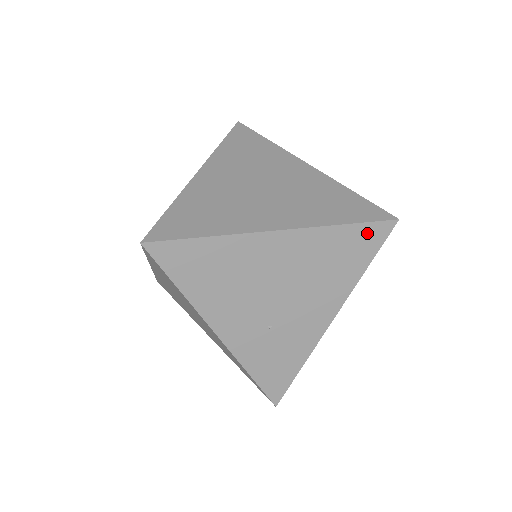
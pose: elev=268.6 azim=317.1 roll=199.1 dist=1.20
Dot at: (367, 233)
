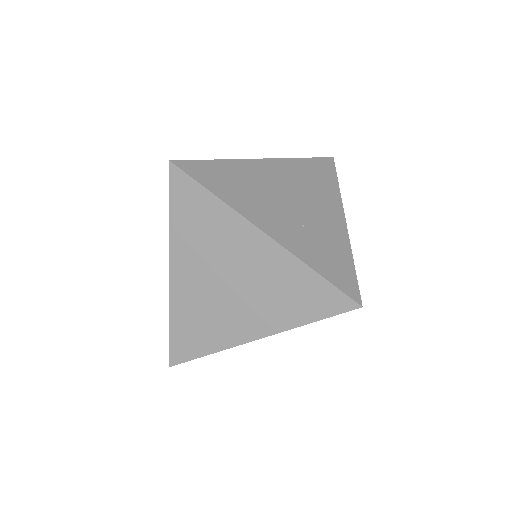
Dot at: (321, 164)
